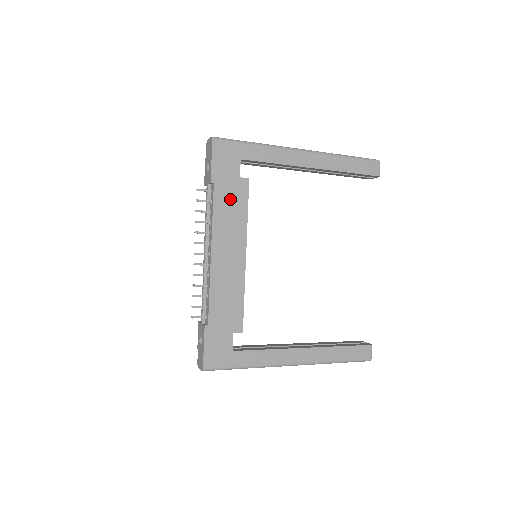
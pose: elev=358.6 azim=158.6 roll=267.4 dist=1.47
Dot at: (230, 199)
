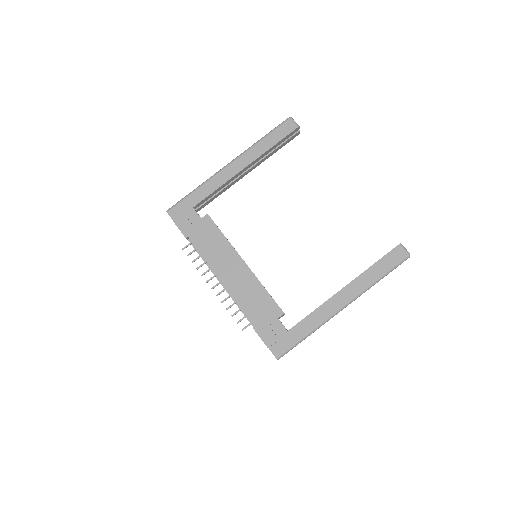
Dot at: (206, 237)
